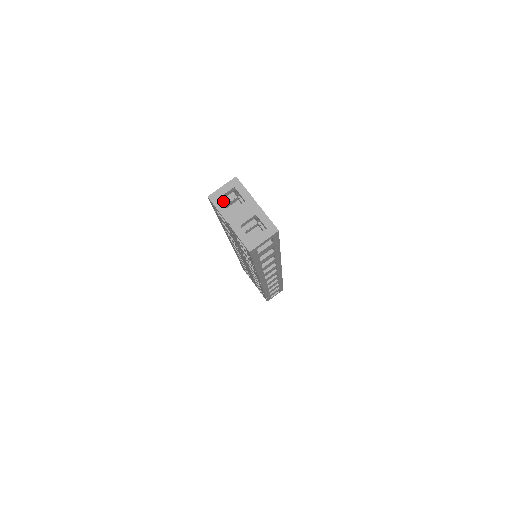
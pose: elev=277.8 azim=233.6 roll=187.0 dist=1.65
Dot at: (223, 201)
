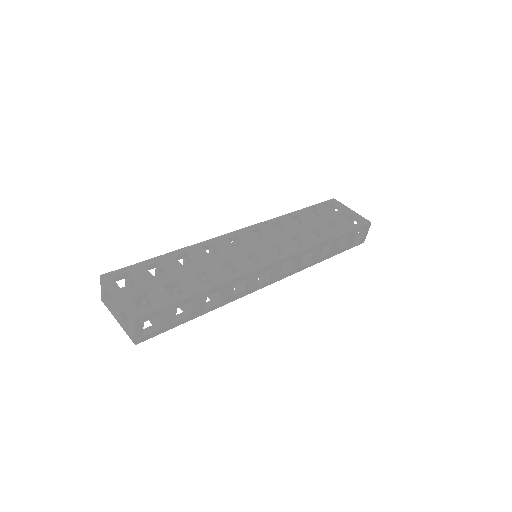
Dot at: (126, 285)
